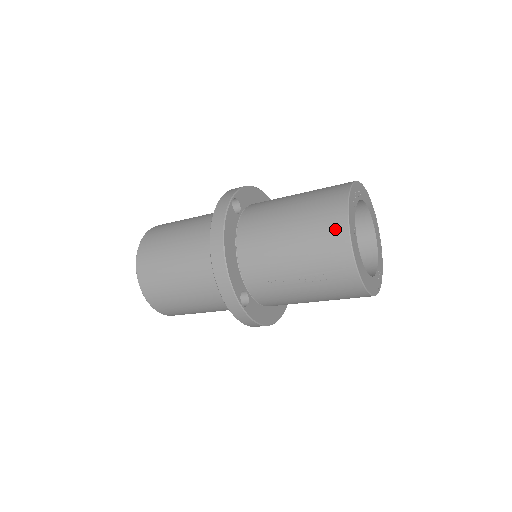
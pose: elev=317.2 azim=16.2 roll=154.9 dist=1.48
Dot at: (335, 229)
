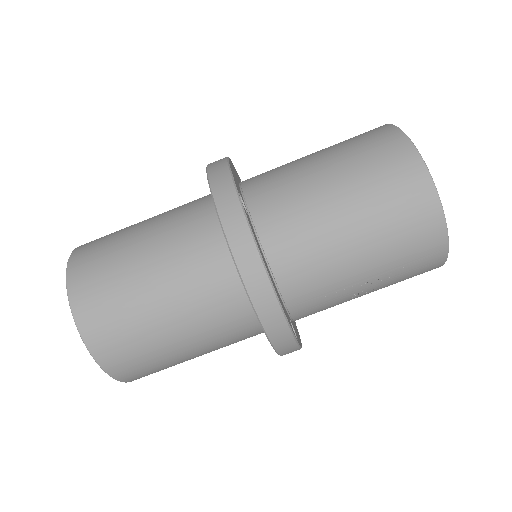
Dot at: (421, 208)
